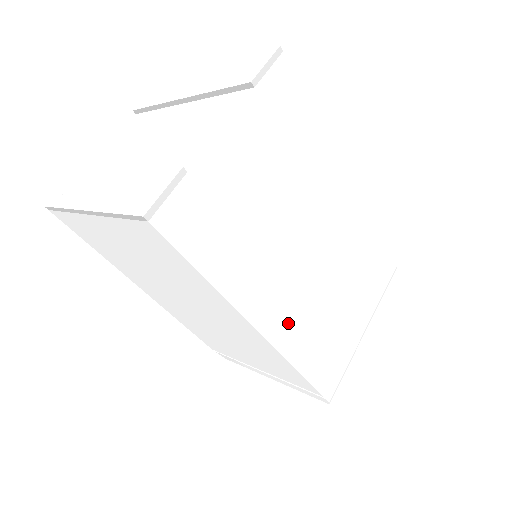
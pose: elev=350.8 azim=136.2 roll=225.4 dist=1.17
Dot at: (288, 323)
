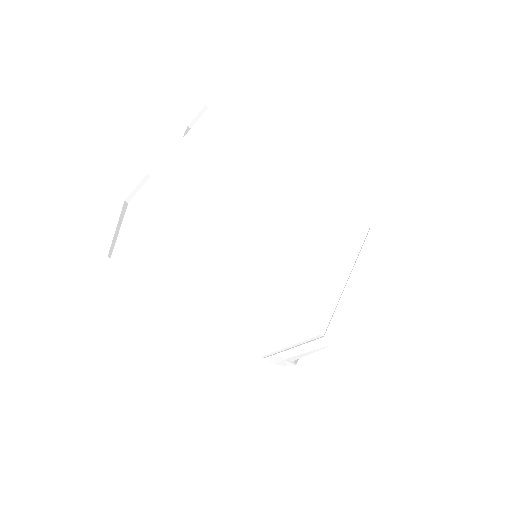
Dot at: (261, 270)
